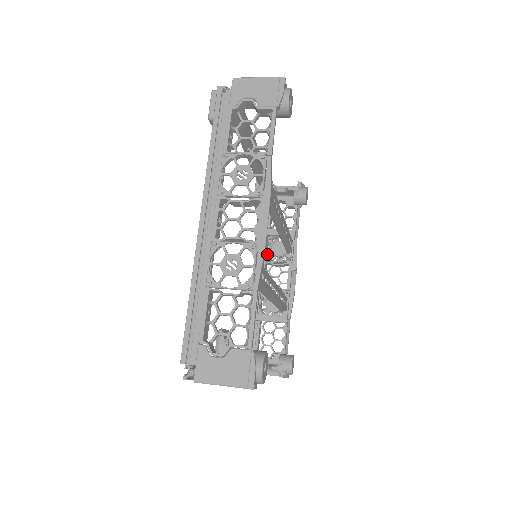
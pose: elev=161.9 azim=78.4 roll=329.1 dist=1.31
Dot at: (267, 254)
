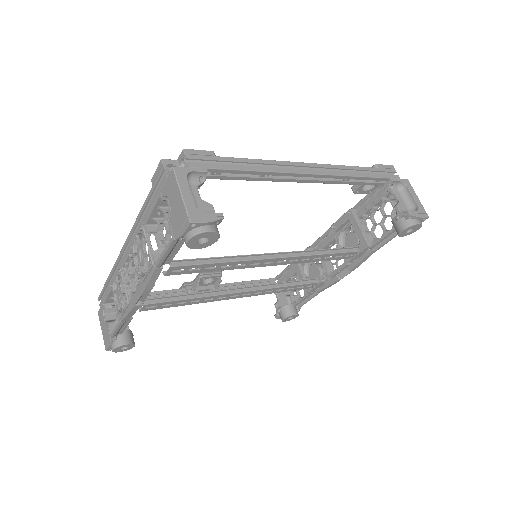
Dot at: (343, 233)
